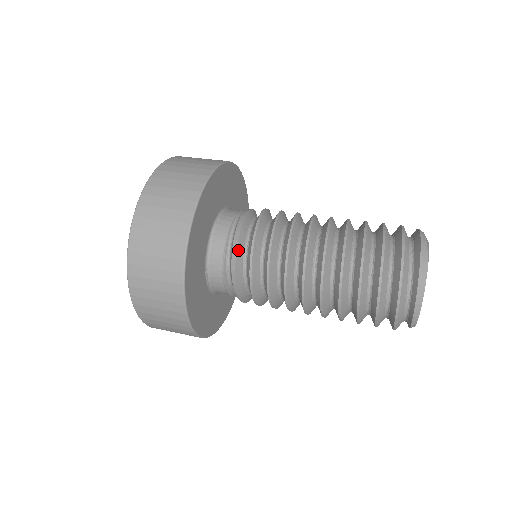
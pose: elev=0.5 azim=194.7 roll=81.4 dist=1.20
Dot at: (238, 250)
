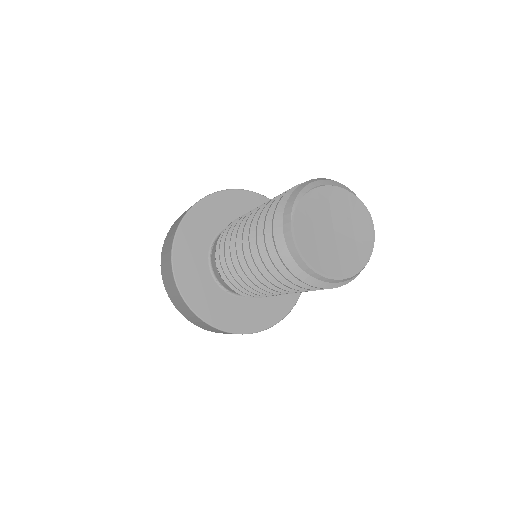
Dot at: (217, 257)
